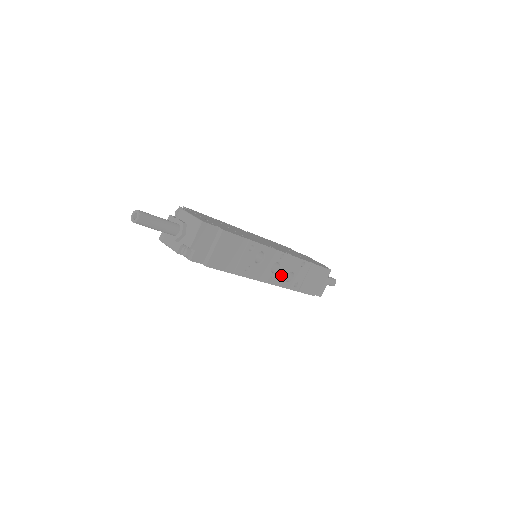
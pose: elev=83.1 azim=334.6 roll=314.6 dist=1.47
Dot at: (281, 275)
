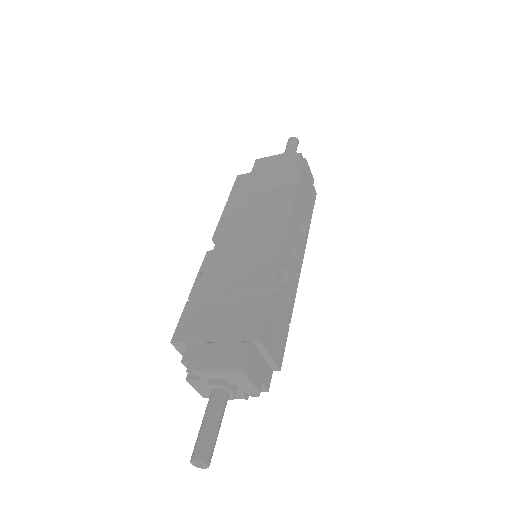
Dot at: (299, 244)
